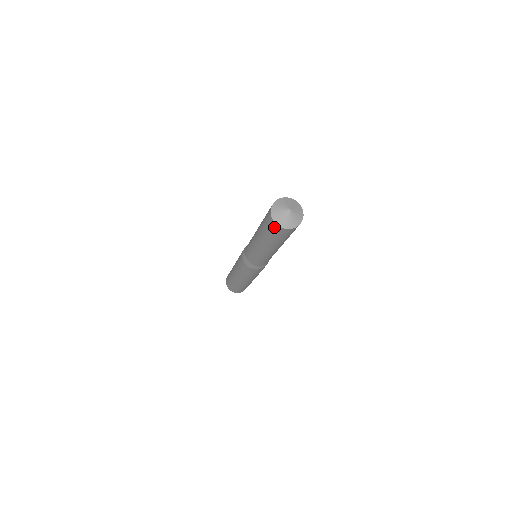
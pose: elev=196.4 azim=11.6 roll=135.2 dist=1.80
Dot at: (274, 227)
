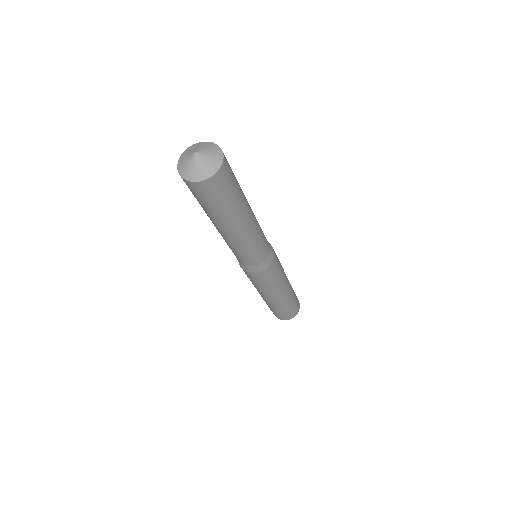
Dot at: (201, 189)
